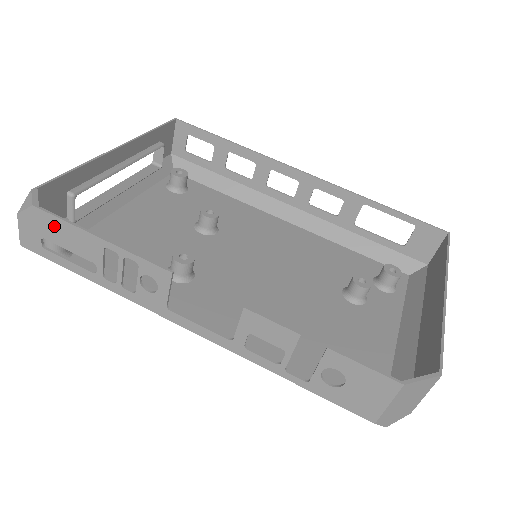
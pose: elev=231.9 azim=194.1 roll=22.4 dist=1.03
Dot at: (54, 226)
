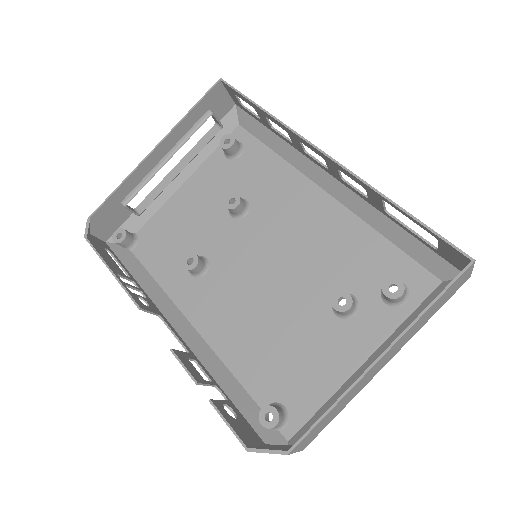
Dot at: (98, 250)
